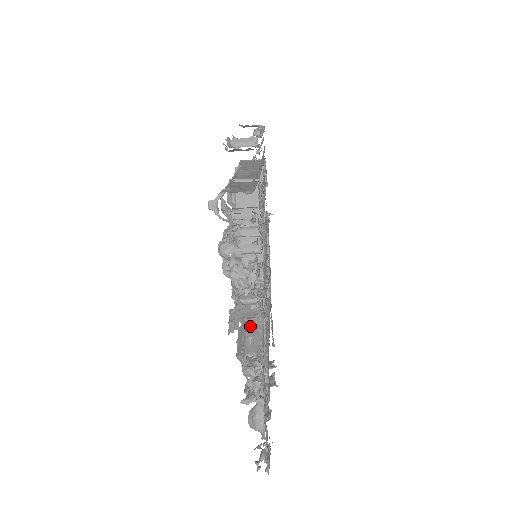
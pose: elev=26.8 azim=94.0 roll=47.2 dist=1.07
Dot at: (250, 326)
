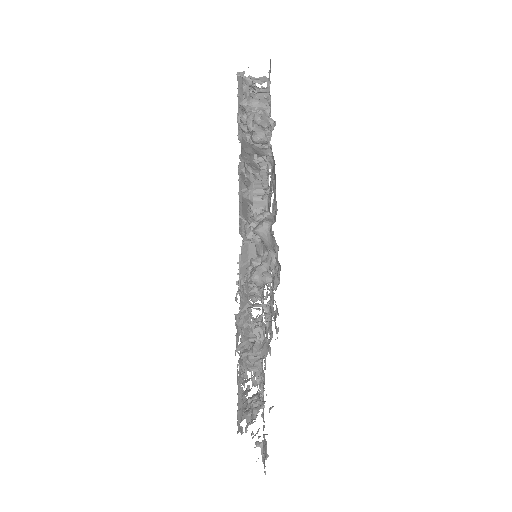
Dot at: occluded
